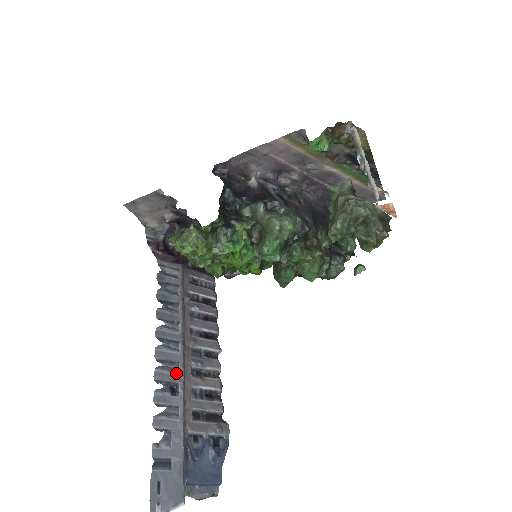
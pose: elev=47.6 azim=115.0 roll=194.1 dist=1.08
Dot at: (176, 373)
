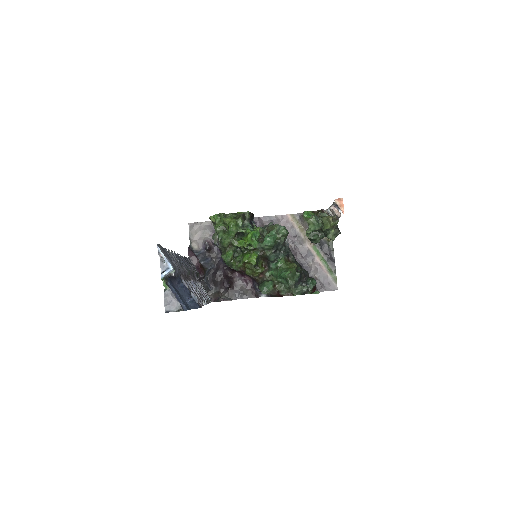
Dot at: (184, 266)
